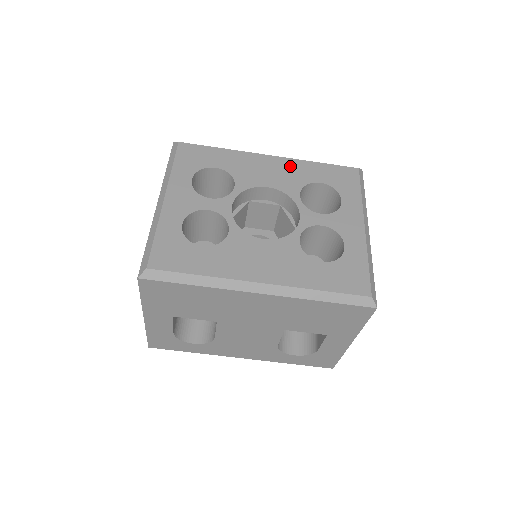
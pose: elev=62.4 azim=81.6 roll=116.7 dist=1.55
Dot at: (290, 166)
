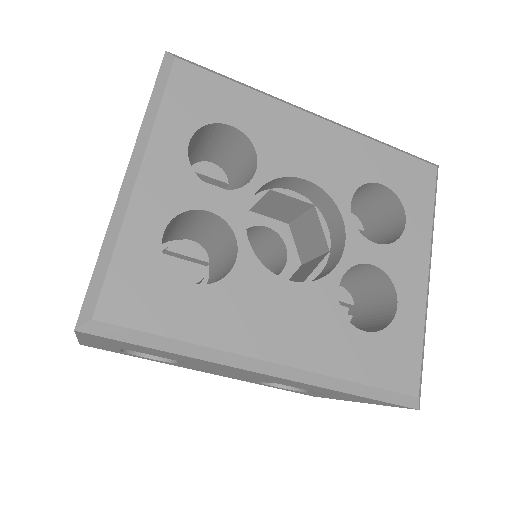
Dot at: (344, 144)
